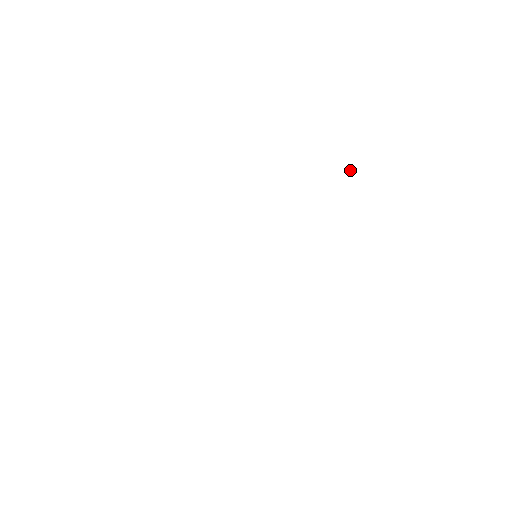
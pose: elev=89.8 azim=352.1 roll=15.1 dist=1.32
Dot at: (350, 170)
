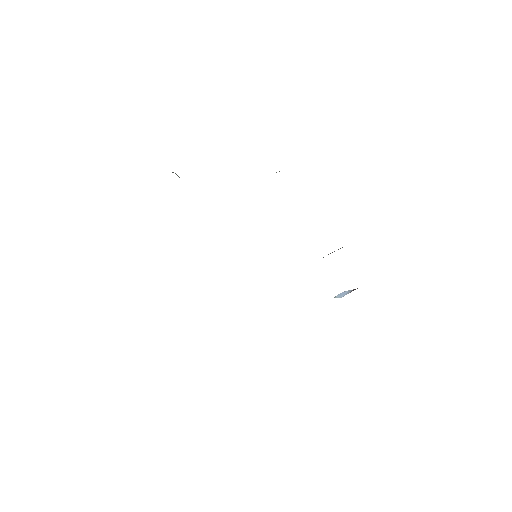
Dot at: occluded
